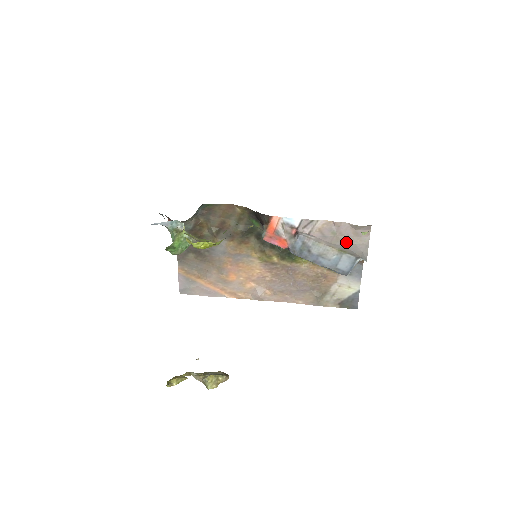
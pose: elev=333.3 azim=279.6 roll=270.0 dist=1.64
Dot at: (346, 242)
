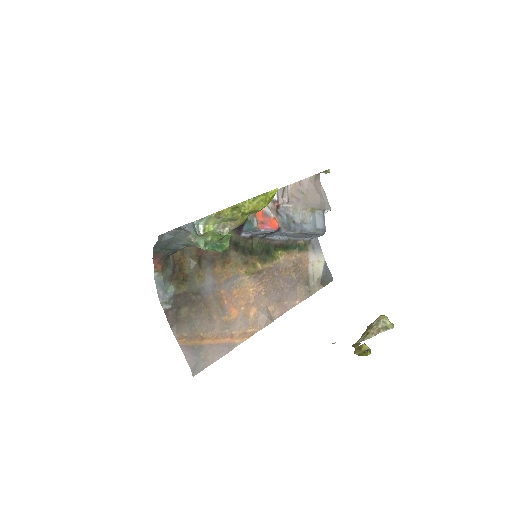
Dot at: (313, 197)
